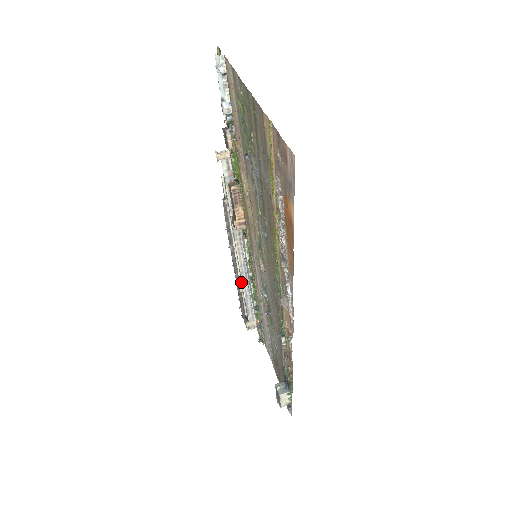
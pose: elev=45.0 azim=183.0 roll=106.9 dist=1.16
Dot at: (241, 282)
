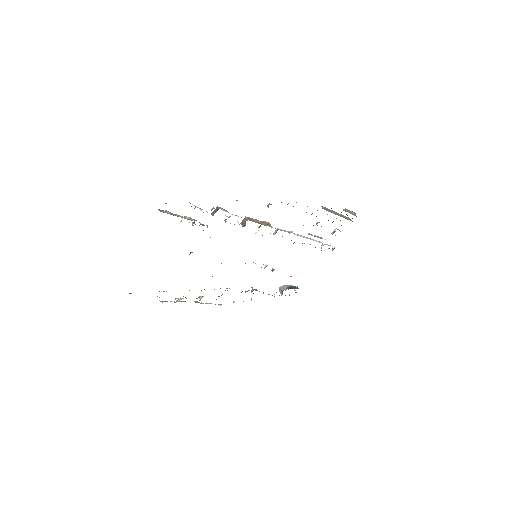
Dot at: (316, 224)
